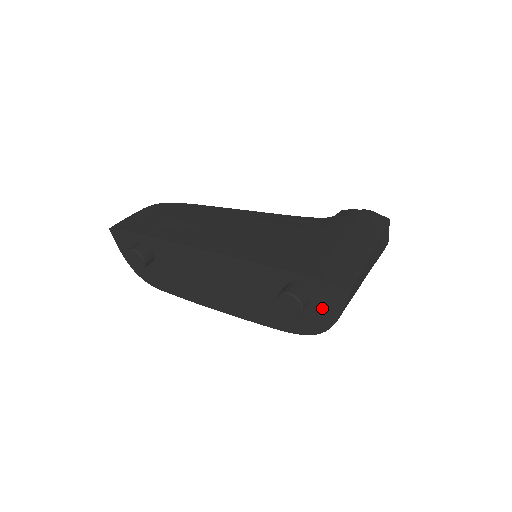
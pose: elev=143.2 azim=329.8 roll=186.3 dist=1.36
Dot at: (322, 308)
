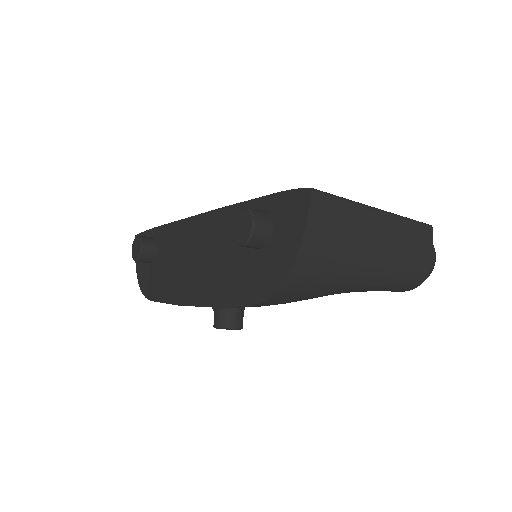
Dot at: (284, 238)
